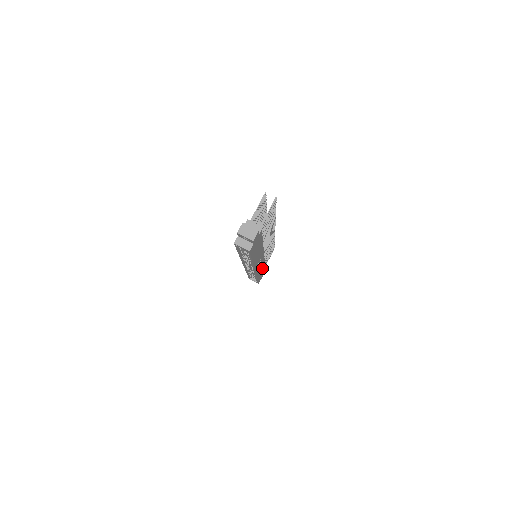
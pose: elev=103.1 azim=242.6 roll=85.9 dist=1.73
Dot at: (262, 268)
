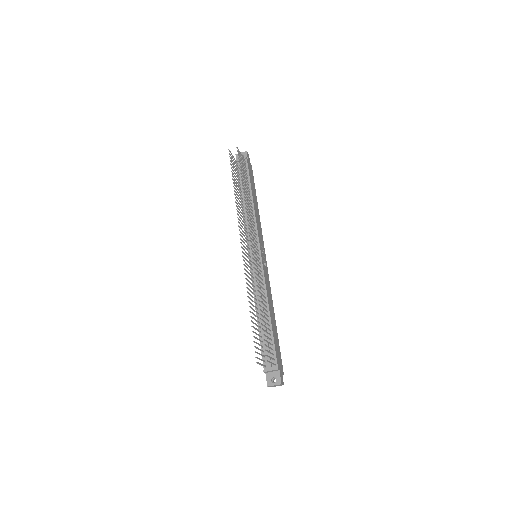
Dot at: (254, 201)
